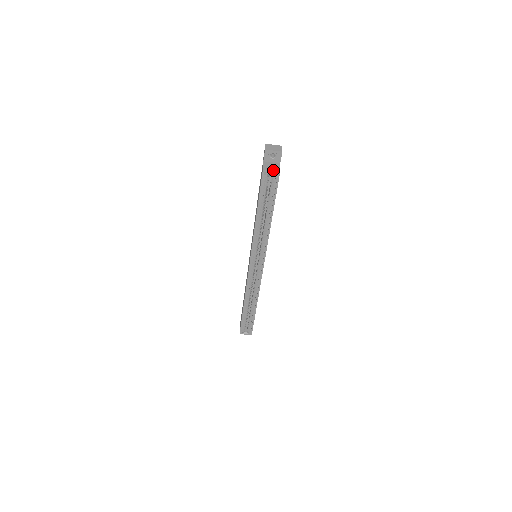
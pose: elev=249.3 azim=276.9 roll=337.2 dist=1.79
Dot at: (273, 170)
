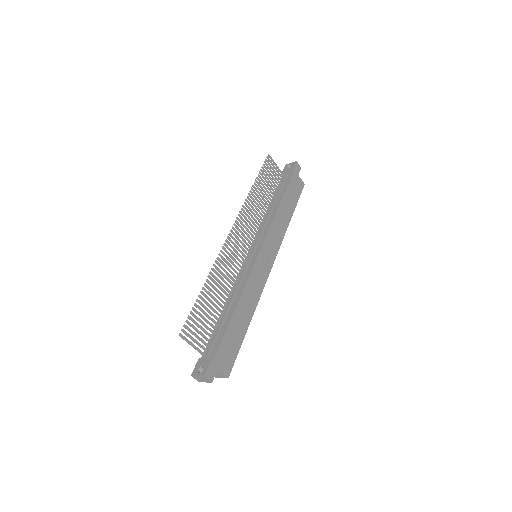
Dot at: (222, 377)
